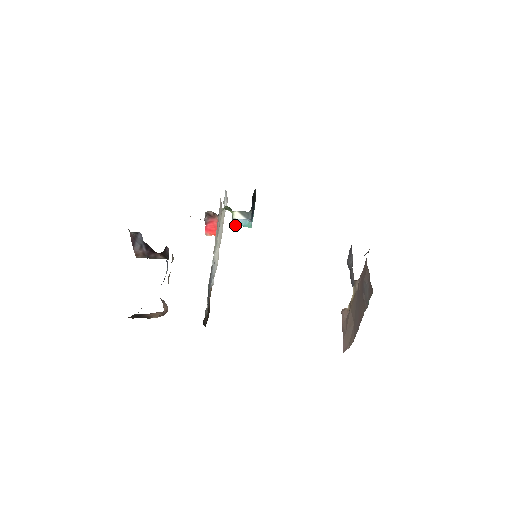
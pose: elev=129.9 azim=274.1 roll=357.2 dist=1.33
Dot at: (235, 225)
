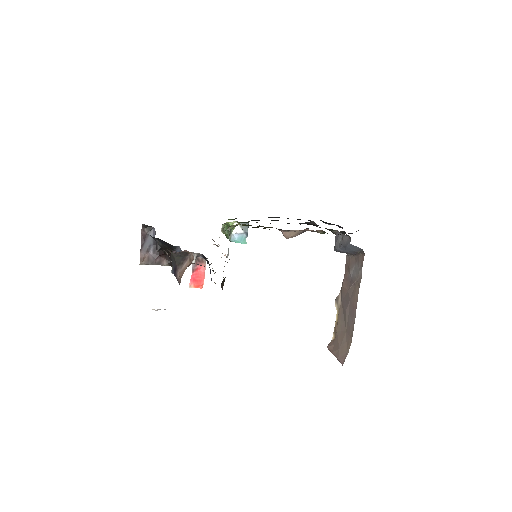
Dot at: (232, 241)
